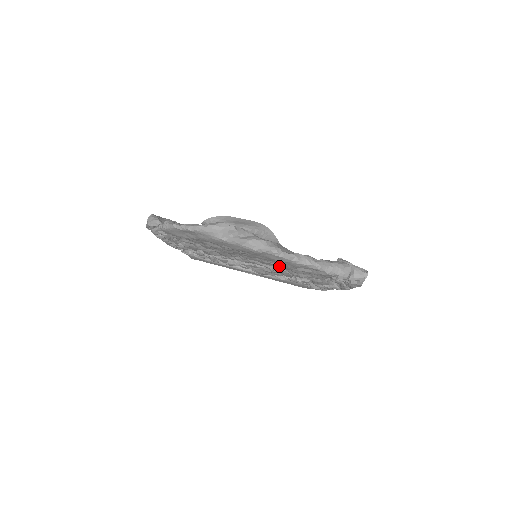
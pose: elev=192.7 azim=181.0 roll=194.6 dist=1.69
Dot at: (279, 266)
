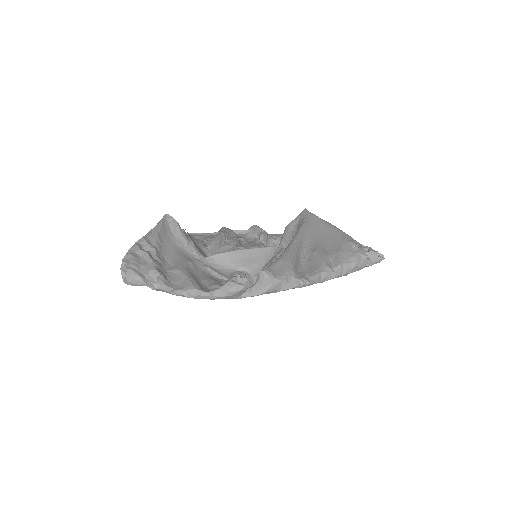
Dot at: occluded
